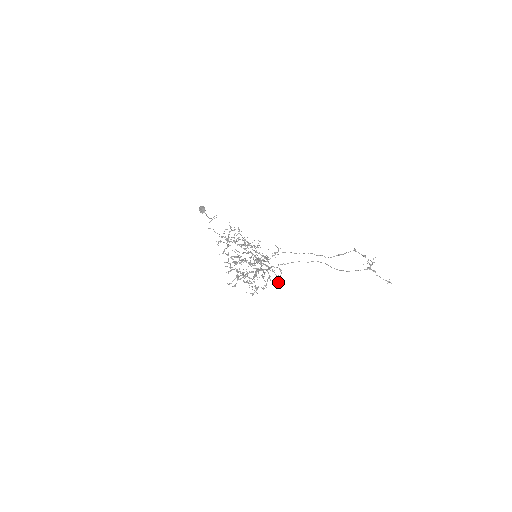
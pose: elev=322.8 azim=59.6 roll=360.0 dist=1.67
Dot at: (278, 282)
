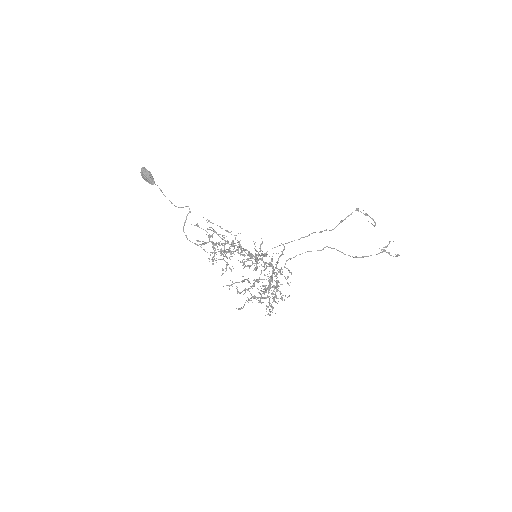
Dot at: (288, 284)
